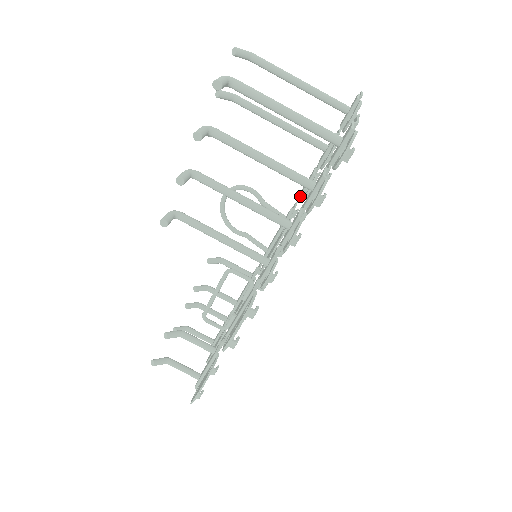
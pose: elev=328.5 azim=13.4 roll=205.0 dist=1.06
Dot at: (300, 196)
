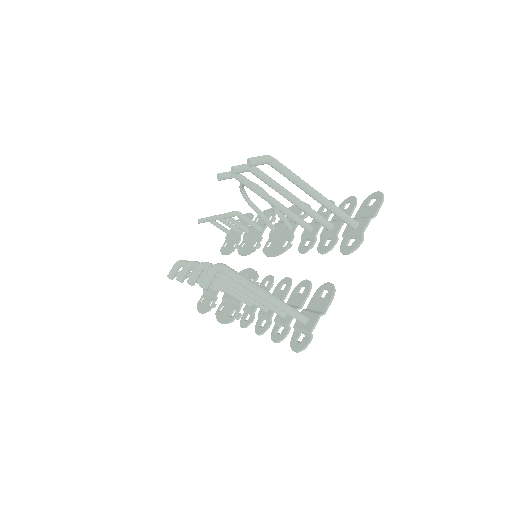
Dot at: (302, 237)
